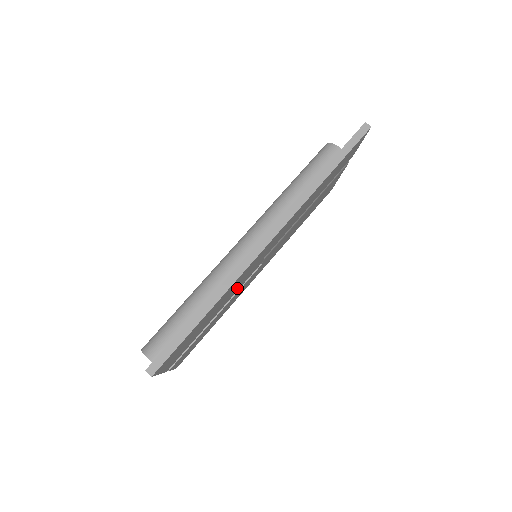
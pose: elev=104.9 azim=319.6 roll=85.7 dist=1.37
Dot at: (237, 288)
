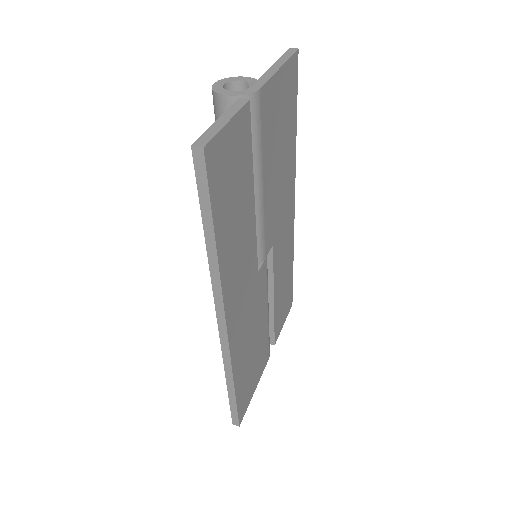
Dot at: (260, 304)
